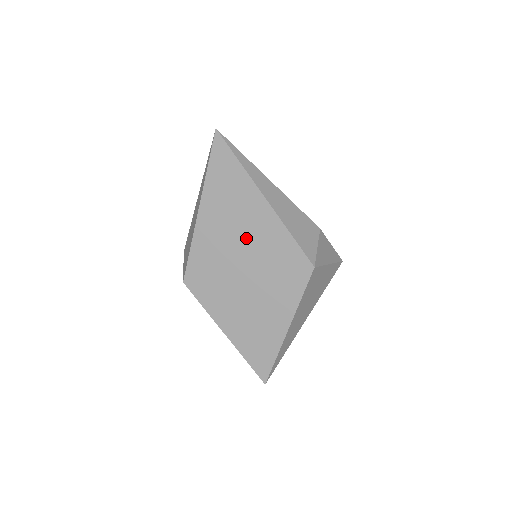
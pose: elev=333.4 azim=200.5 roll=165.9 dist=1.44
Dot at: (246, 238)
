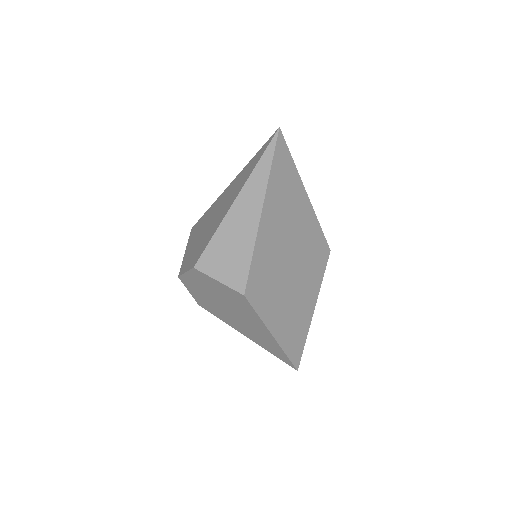
Dot at: (294, 235)
